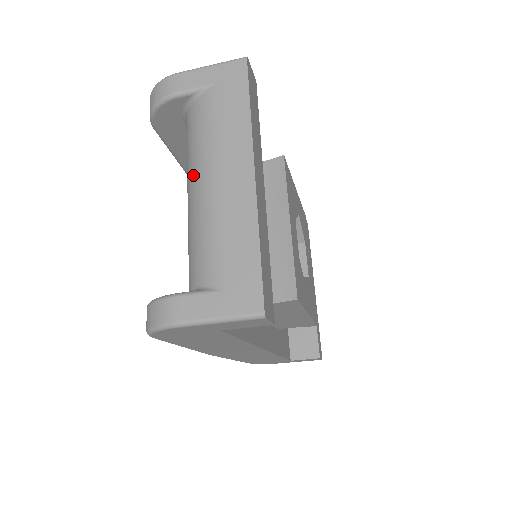
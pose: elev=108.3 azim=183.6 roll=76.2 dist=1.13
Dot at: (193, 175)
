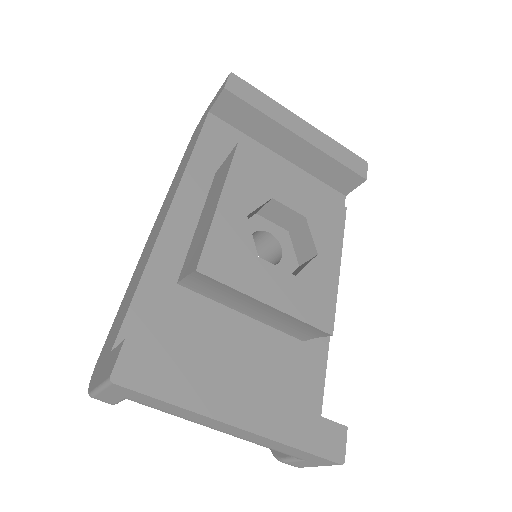
Dot at: occluded
